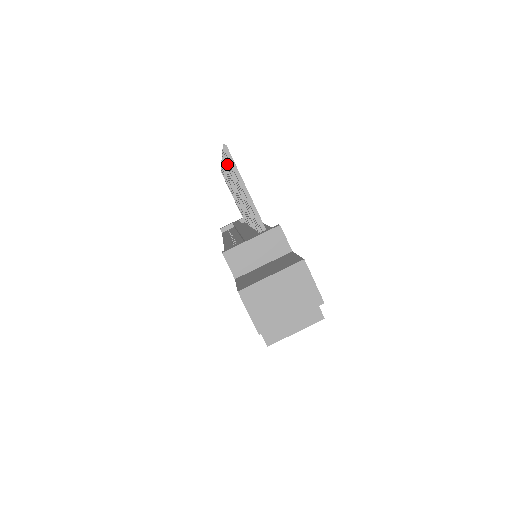
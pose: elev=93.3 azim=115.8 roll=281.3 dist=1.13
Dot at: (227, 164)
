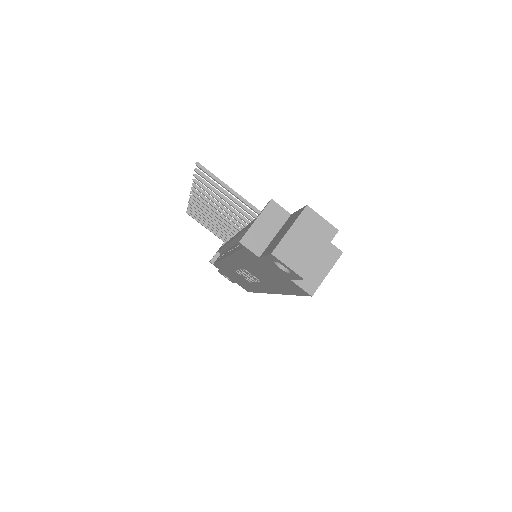
Dot at: (202, 183)
